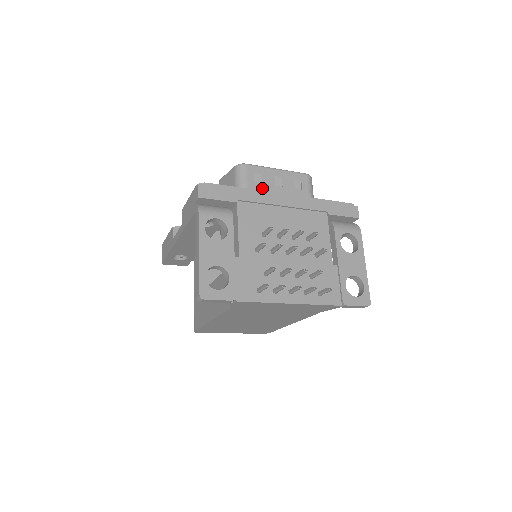
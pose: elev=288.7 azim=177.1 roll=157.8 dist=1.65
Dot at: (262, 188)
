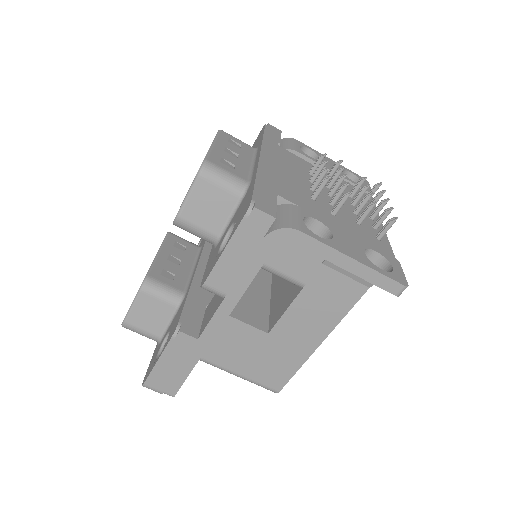
Dot at: (241, 169)
